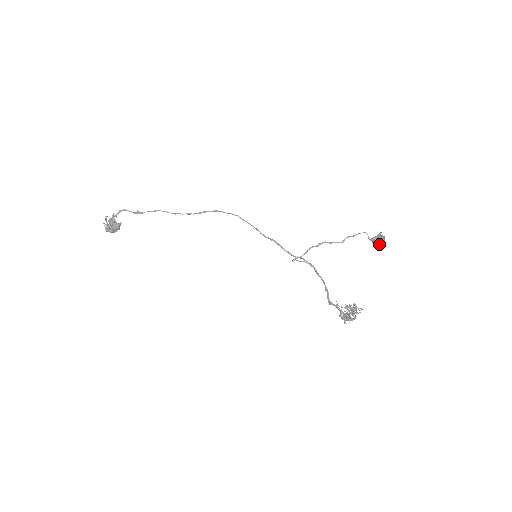
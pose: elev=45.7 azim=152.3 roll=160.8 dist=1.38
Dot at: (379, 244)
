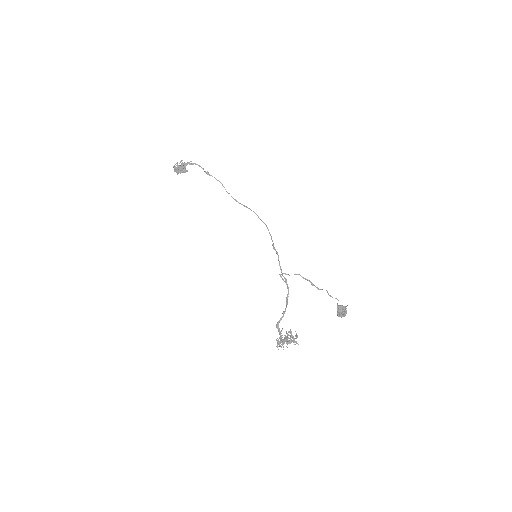
Dot at: (342, 311)
